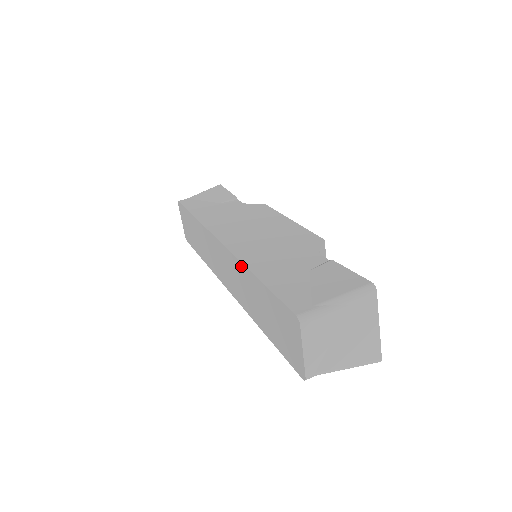
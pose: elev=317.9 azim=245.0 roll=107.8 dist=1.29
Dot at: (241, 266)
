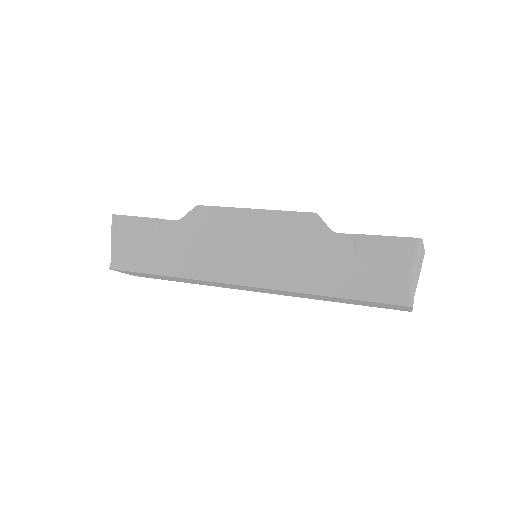
Dot at: (298, 293)
